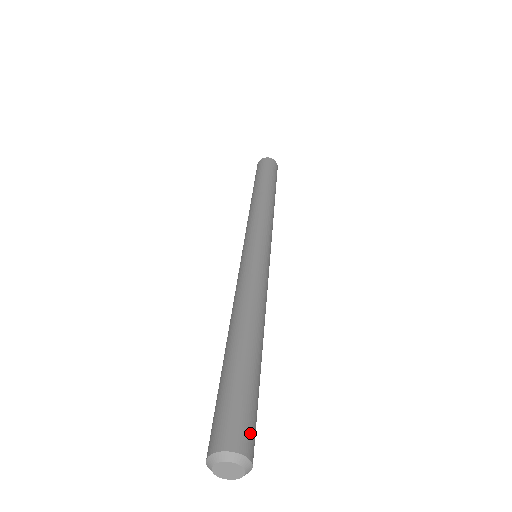
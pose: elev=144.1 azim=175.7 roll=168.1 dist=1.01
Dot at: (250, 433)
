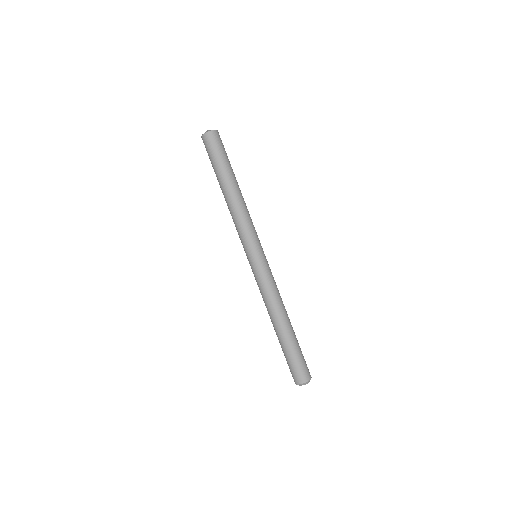
Dot at: (307, 370)
